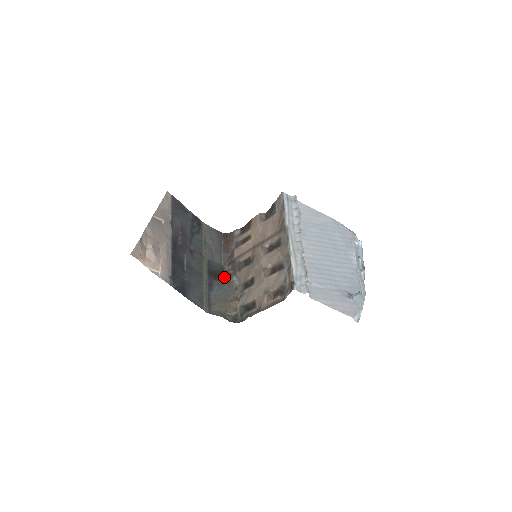
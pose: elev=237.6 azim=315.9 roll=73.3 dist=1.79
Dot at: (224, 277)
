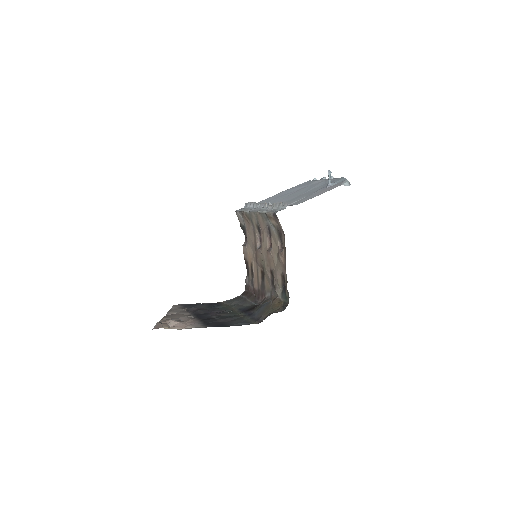
Dot at: occluded
